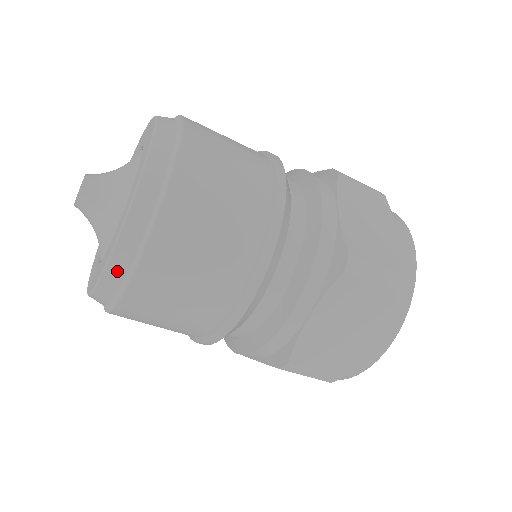
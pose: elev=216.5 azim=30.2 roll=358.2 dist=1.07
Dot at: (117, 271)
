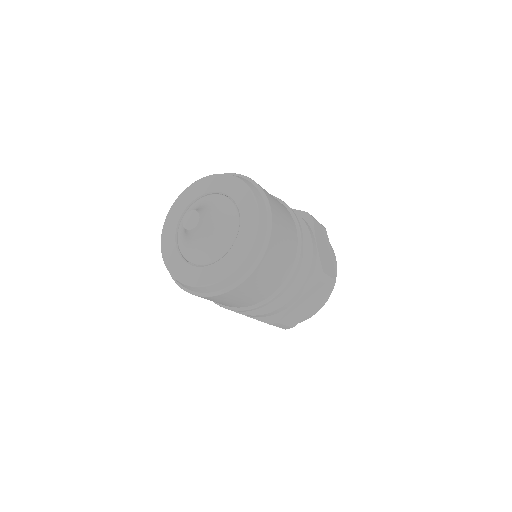
Dot at: (230, 281)
